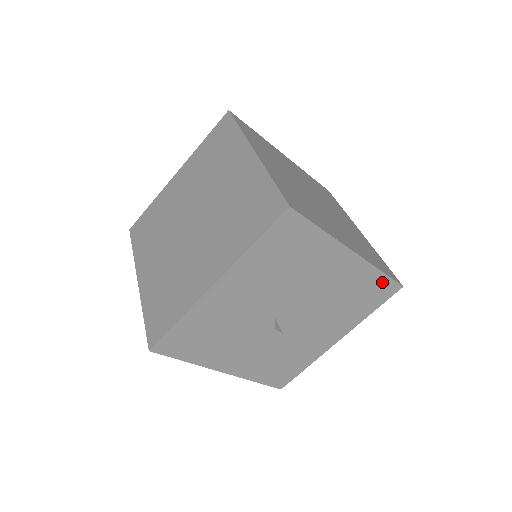
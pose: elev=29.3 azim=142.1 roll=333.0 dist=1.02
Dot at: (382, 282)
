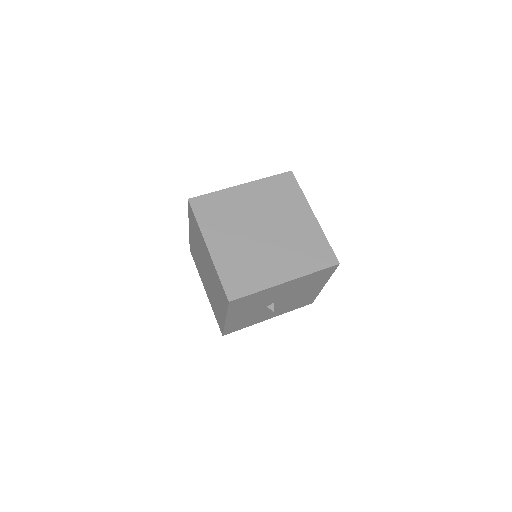
Dot at: (312, 299)
